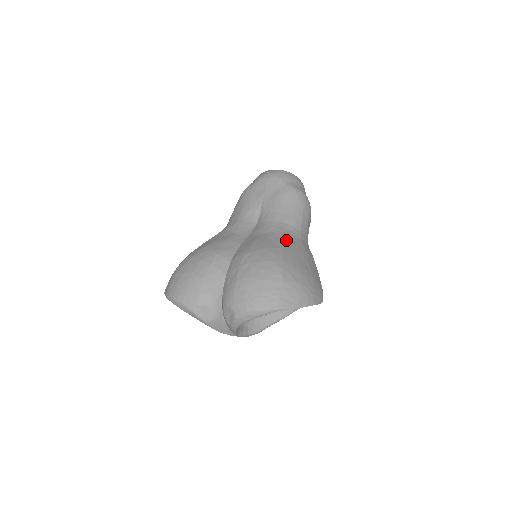
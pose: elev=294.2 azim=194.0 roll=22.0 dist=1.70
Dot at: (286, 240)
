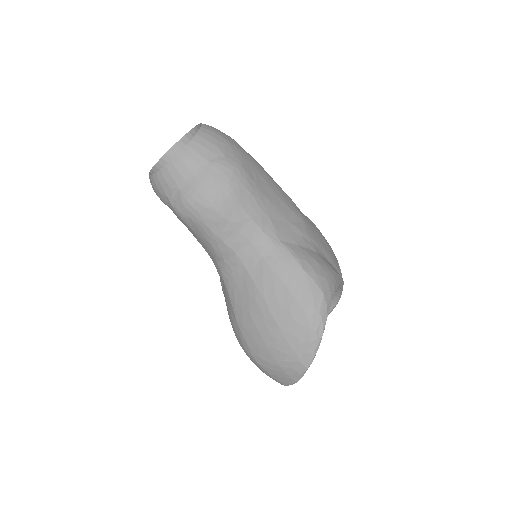
Dot at: (233, 297)
